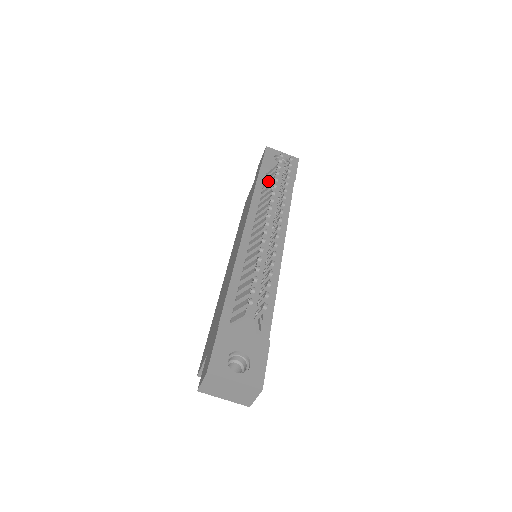
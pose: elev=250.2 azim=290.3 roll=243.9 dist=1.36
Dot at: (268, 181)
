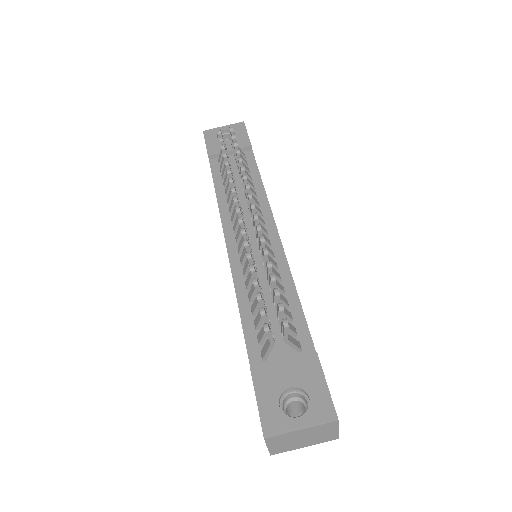
Dot at: (223, 168)
